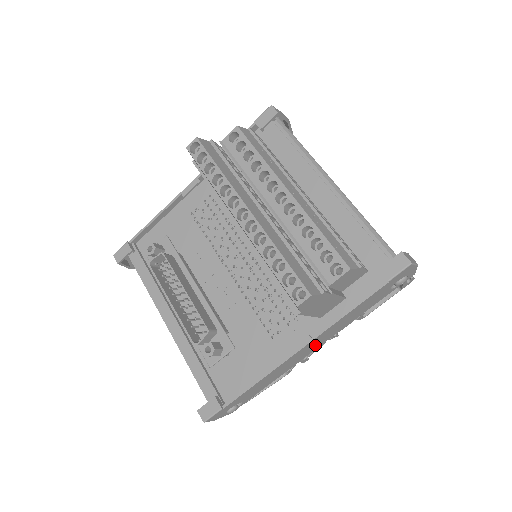
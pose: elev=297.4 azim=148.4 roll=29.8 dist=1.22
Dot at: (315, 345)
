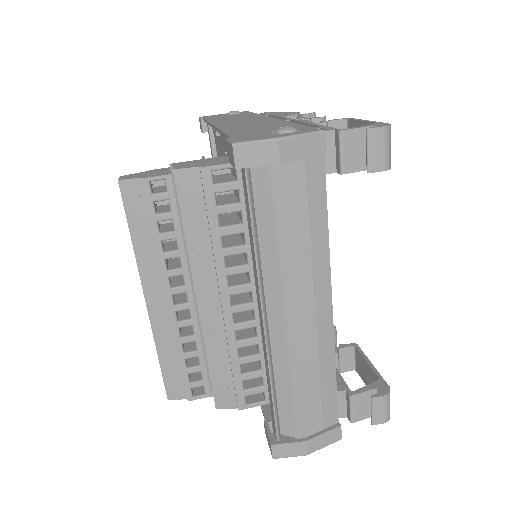
Dot at: occluded
